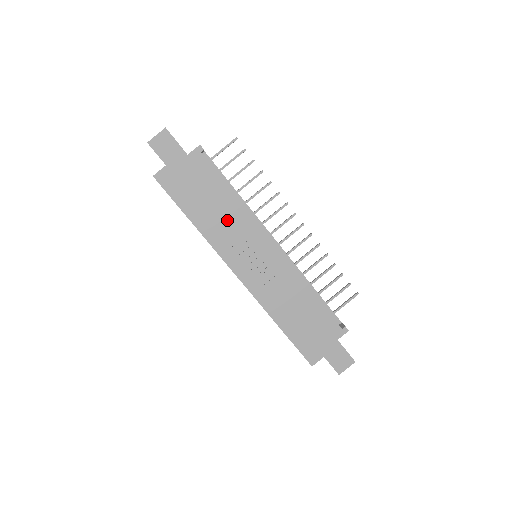
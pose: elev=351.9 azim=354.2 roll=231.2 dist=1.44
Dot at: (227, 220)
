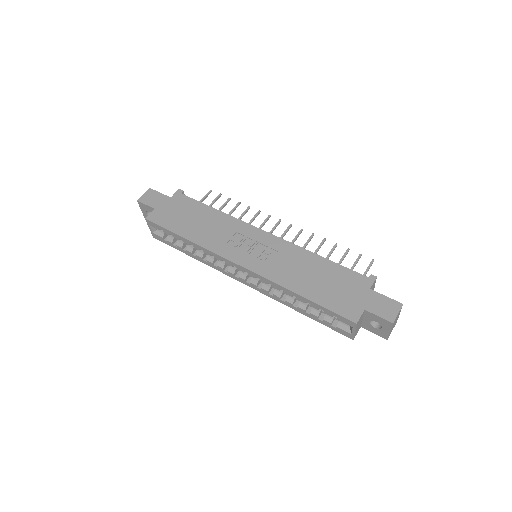
Dot at: (216, 227)
